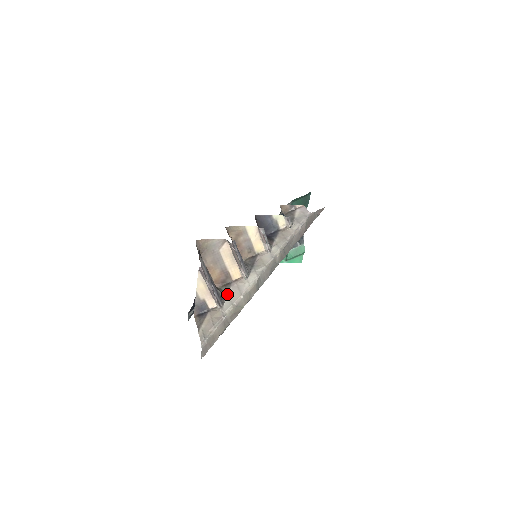
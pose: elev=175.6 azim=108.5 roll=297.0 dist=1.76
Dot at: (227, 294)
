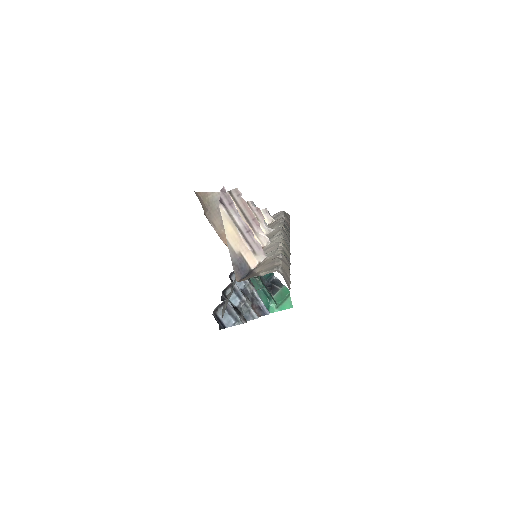
Dot at: occluded
